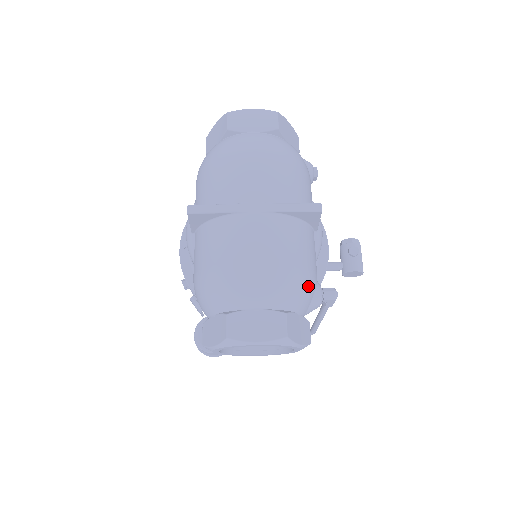
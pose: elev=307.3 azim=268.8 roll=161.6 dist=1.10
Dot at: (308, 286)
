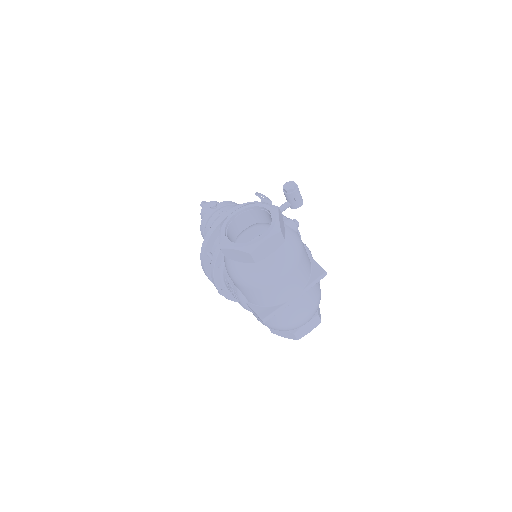
Dot at: occluded
